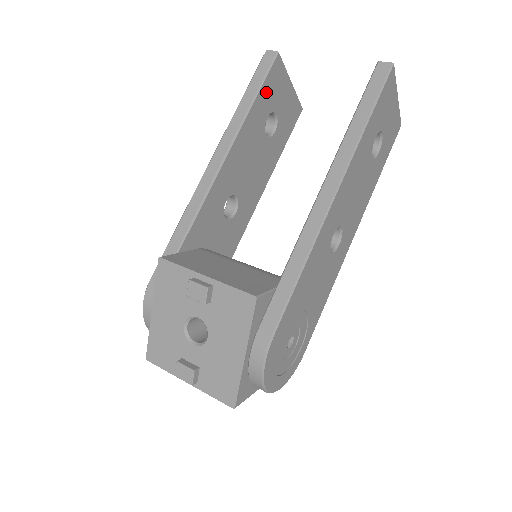
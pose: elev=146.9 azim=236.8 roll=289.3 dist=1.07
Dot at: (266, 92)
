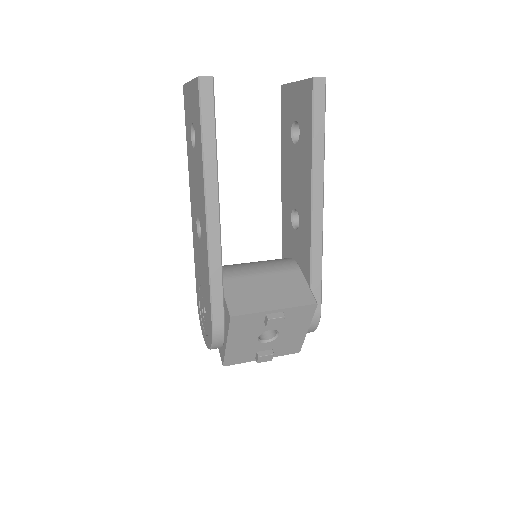
Dot at: occluded
